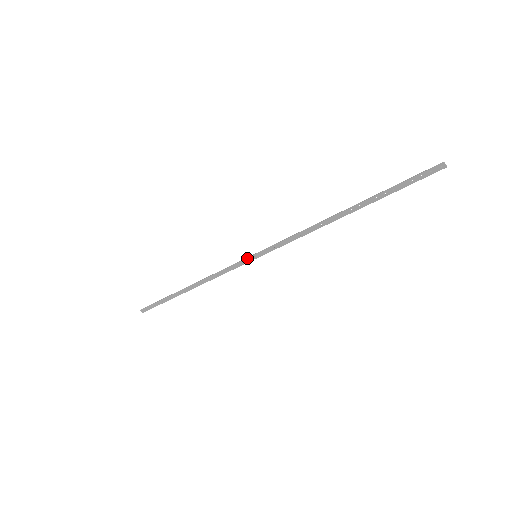
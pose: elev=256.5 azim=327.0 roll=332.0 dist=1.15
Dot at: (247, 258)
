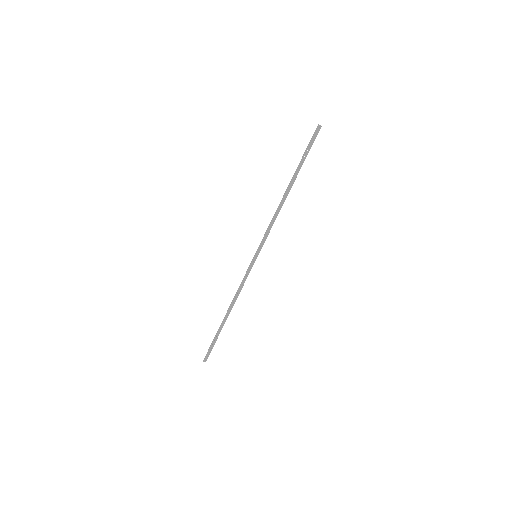
Dot at: (252, 262)
